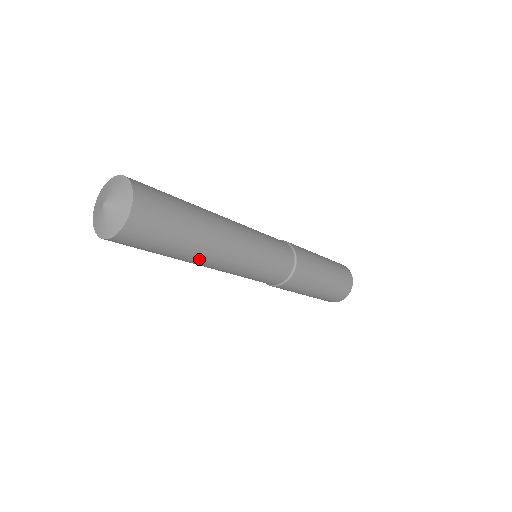
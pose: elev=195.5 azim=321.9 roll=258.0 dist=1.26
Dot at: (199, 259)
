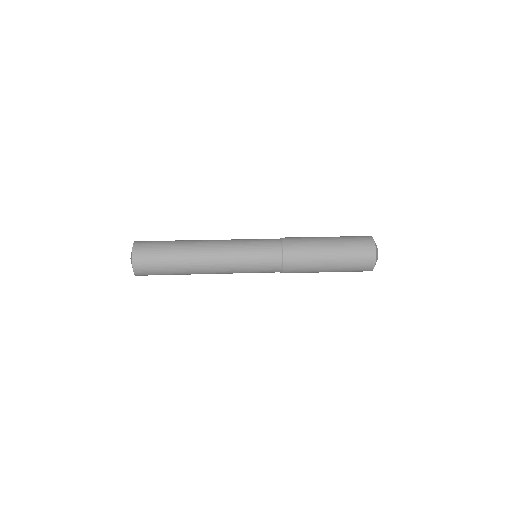
Dot at: occluded
